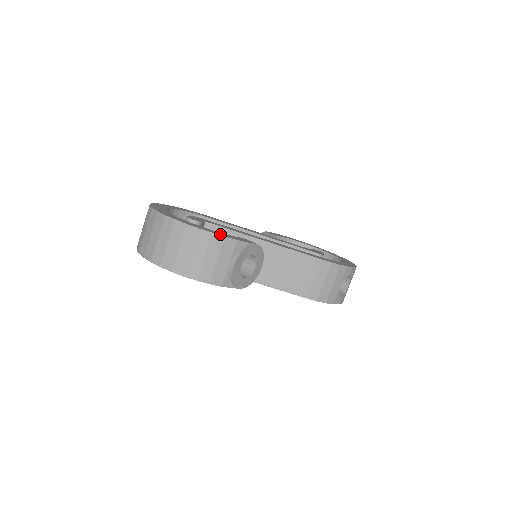
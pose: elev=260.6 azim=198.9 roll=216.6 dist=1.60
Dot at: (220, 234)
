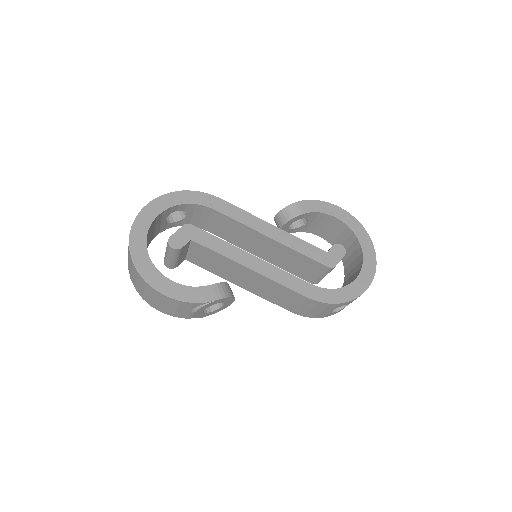
Dot at: (177, 295)
